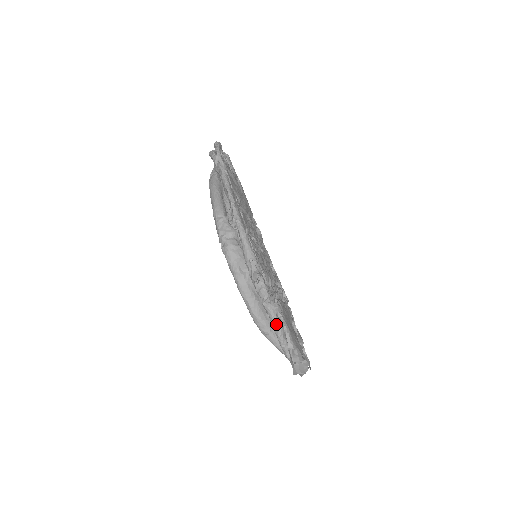
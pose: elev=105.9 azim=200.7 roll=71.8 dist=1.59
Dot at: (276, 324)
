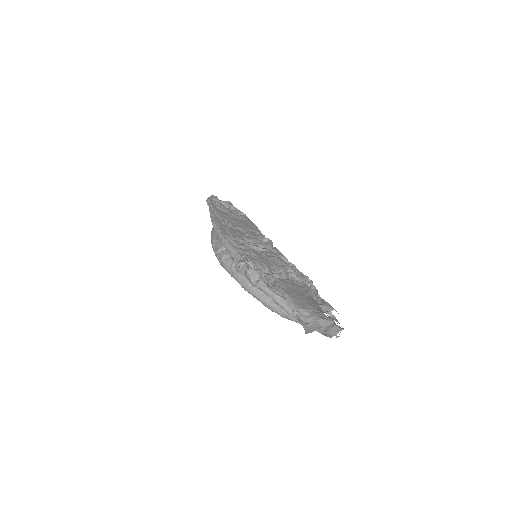
Dot at: (272, 296)
